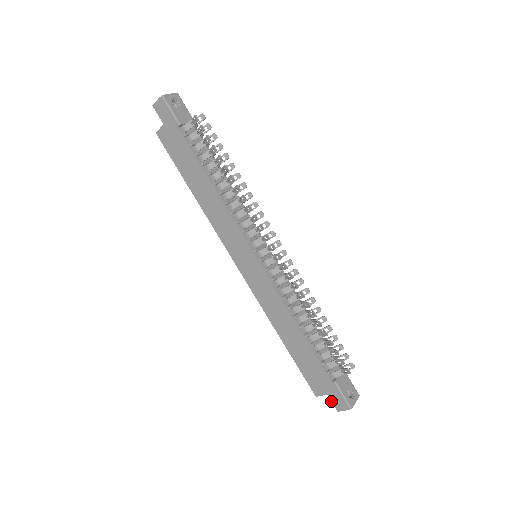
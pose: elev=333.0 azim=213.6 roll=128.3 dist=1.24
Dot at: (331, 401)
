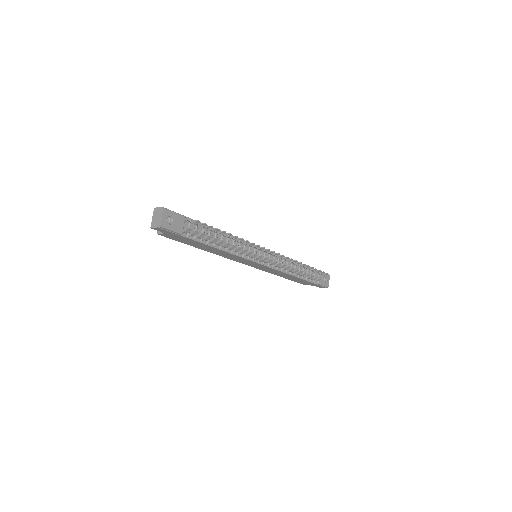
Dot at: (316, 286)
